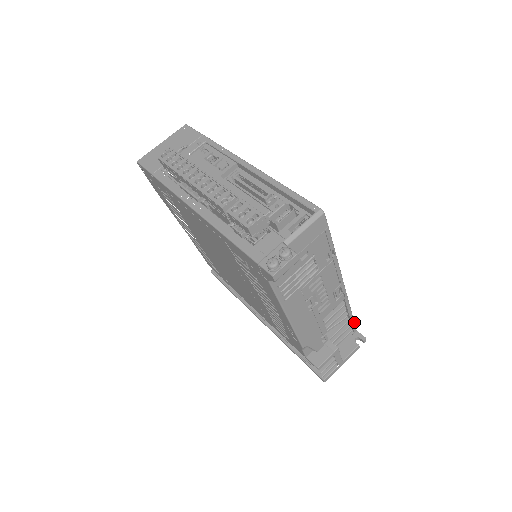
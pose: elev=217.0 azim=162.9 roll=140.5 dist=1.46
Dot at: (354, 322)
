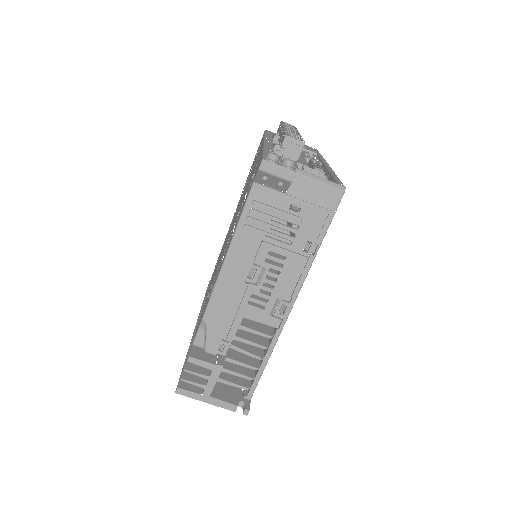
Dot at: occluded
